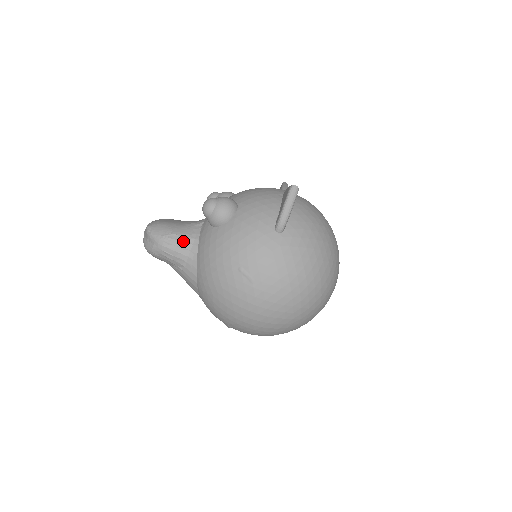
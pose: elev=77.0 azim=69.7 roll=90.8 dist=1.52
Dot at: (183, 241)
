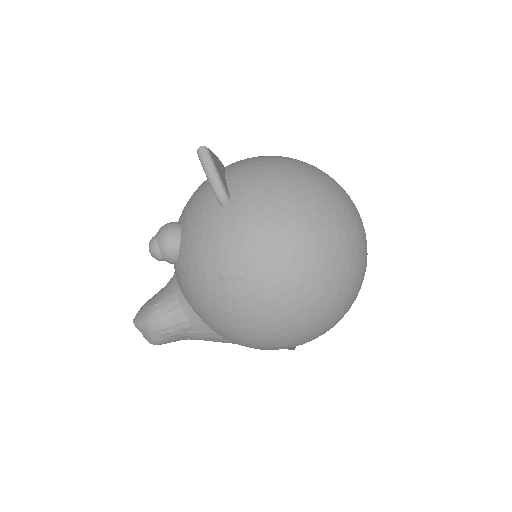
Dot at: (167, 304)
